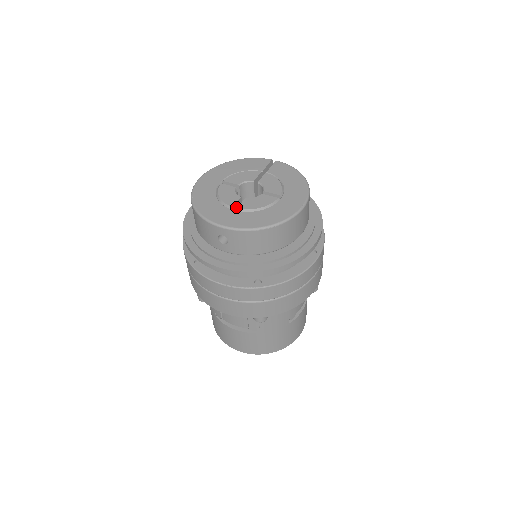
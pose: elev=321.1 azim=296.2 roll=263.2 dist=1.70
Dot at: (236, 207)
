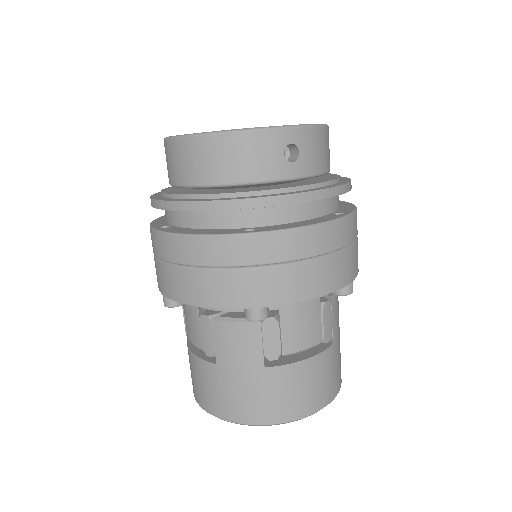
Dot at: occluded
